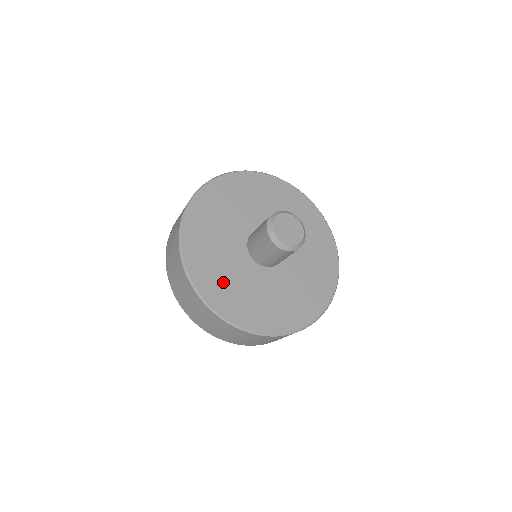
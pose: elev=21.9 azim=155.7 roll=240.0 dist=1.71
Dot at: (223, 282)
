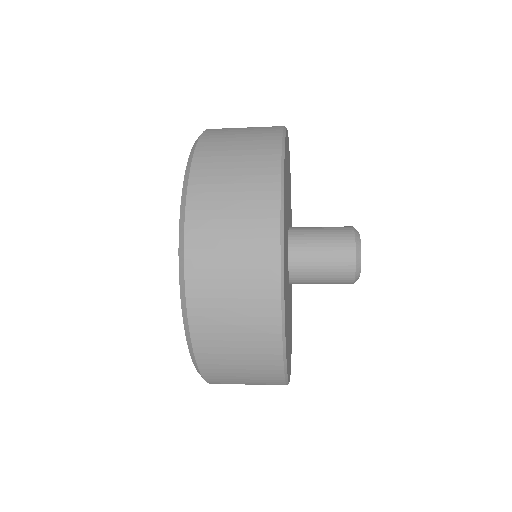
Dot at: occluded
